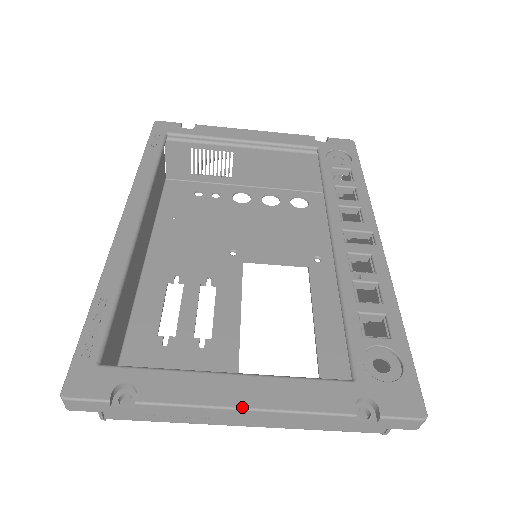
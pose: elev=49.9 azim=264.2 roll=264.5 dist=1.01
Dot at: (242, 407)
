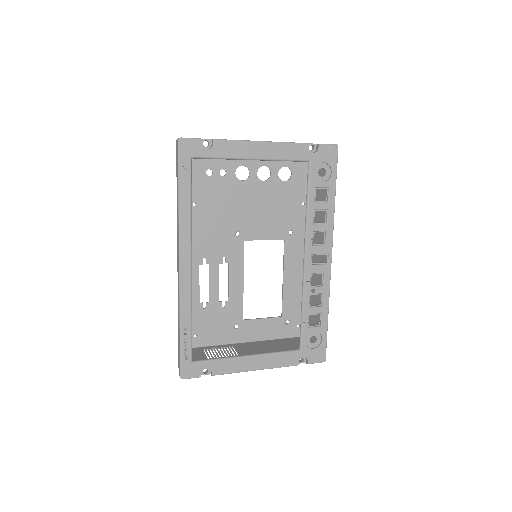
Dot at: (254, 370)
